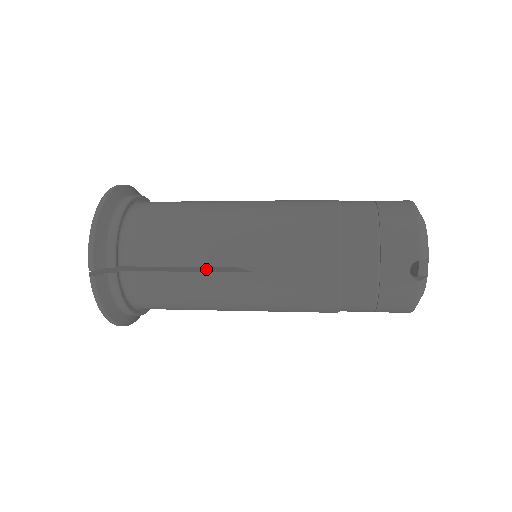
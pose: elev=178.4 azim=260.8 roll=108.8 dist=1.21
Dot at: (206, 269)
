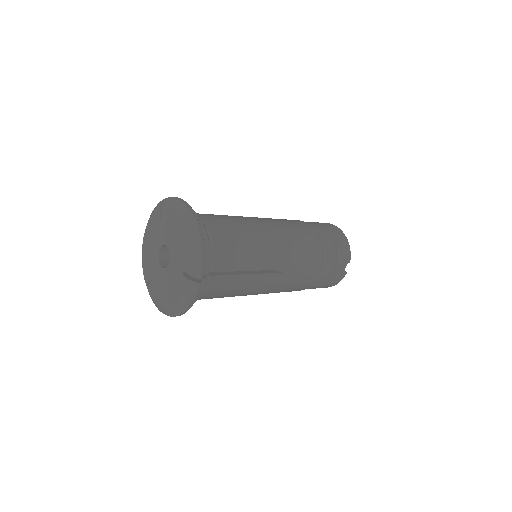
Dot at: (254, 271)
